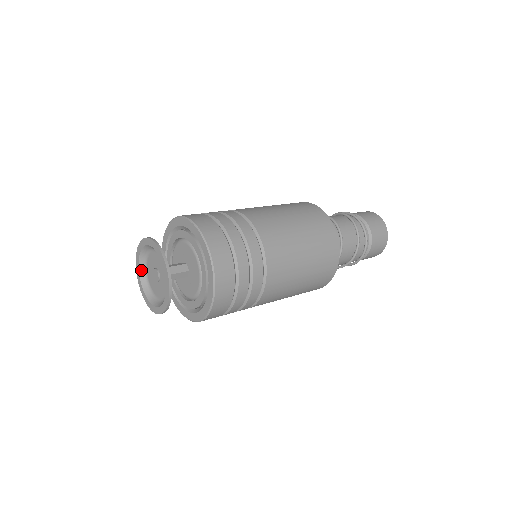
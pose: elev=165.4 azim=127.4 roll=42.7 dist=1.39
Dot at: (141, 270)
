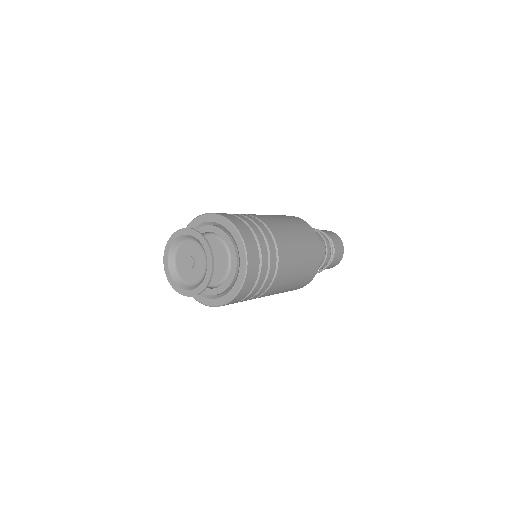
Dot at: (170, 267)
